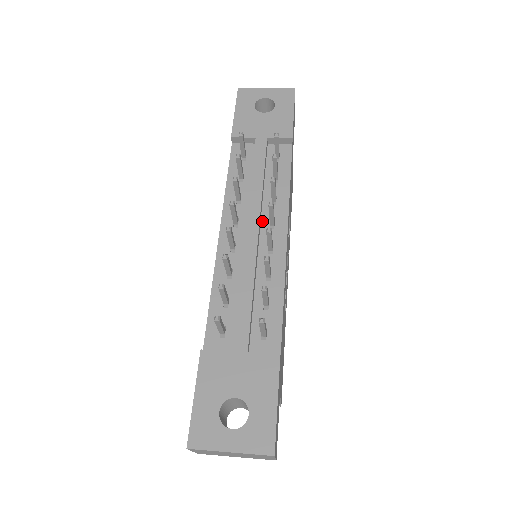
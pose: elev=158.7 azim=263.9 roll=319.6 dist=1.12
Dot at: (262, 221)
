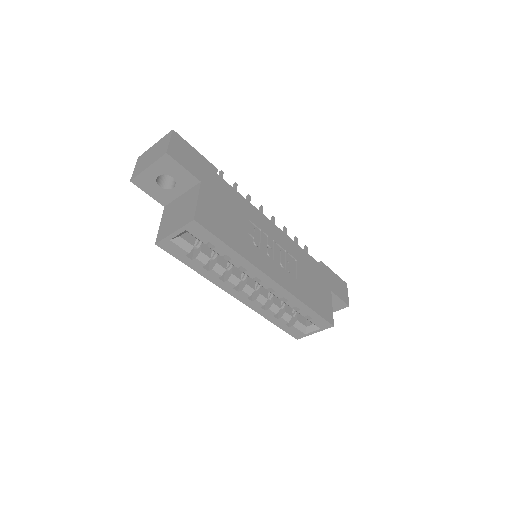
Dot at: occluded
